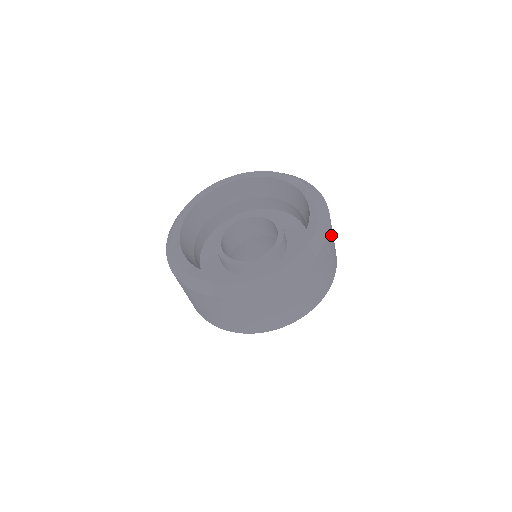
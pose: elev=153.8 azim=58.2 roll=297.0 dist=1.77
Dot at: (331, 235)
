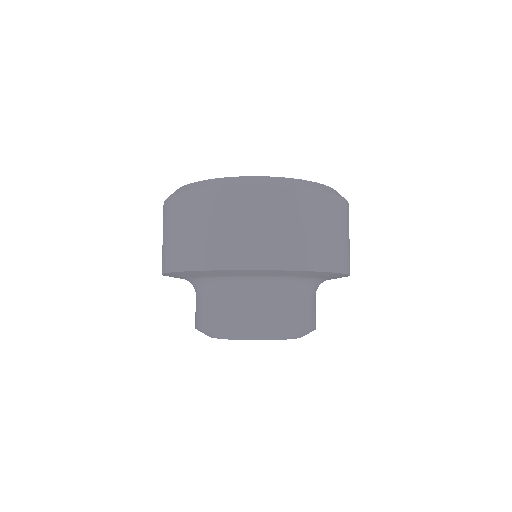
Dot at: occluded
